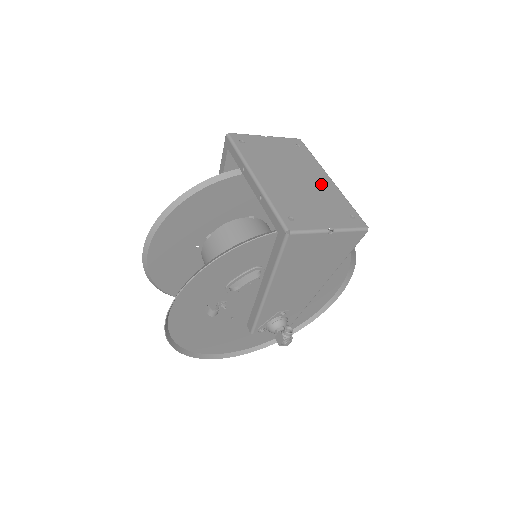
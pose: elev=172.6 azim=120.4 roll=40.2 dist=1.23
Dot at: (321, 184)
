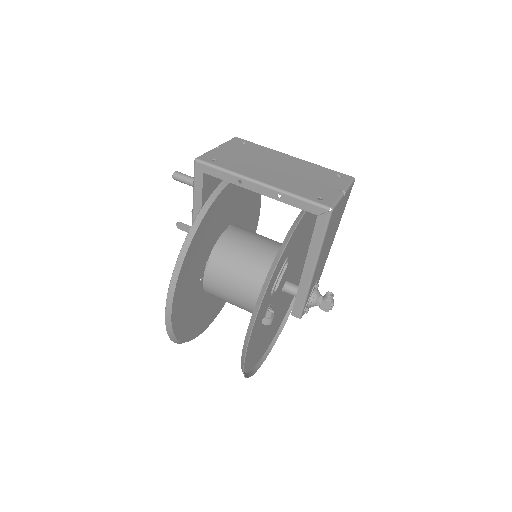
Dot at: (295, 163)
